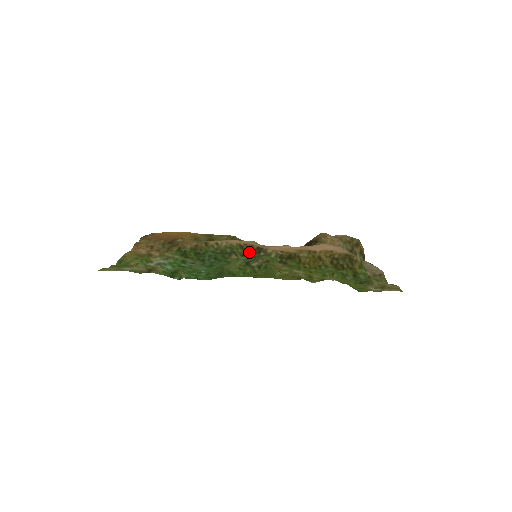
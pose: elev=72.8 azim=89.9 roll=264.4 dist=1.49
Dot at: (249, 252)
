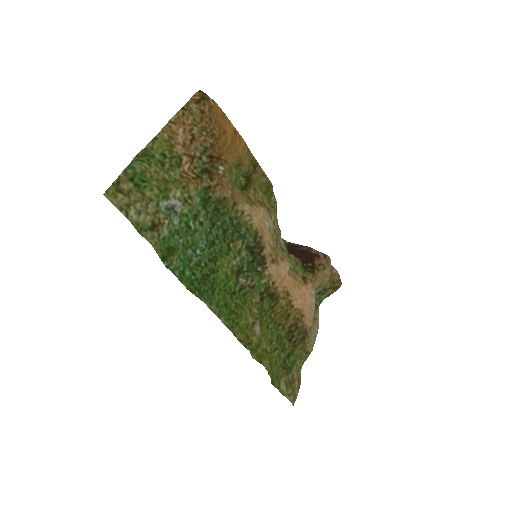
Dot at: (255, 251)
